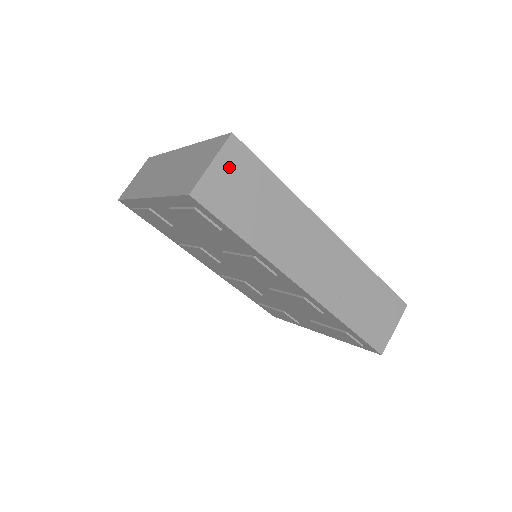
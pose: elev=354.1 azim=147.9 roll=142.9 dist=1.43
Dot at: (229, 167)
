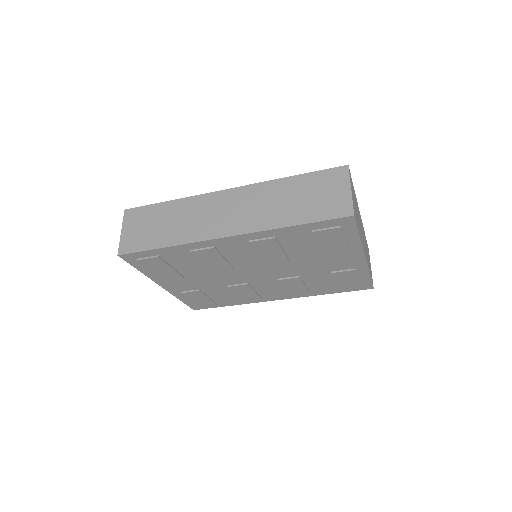
Dot at: (132, 224)
